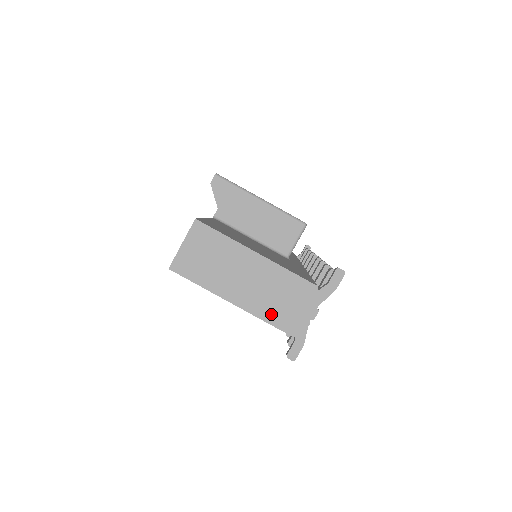
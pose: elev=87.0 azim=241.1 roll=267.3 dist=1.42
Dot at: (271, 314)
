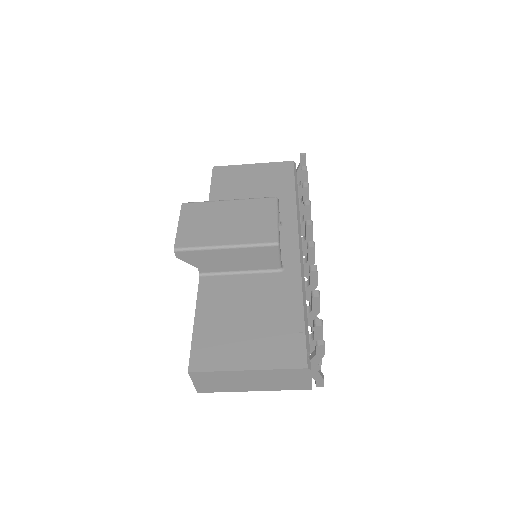
Dot at: (286, 387)
